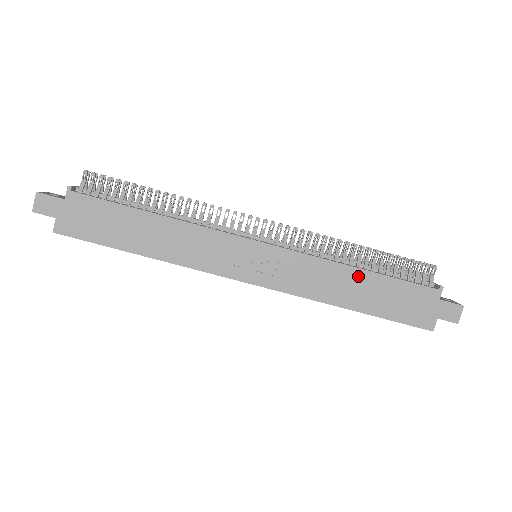
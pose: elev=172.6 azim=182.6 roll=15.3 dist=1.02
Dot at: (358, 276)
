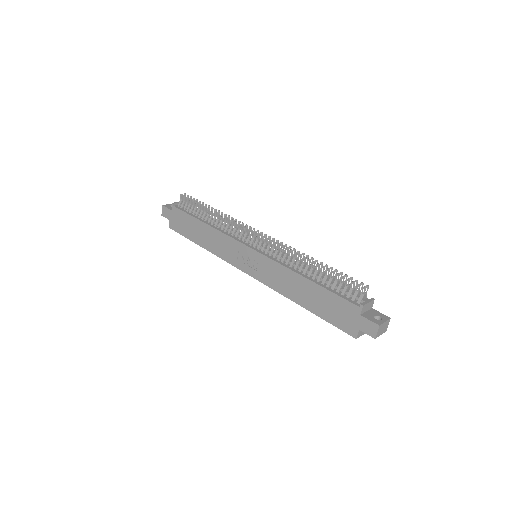
Dot at: (305, 283)
